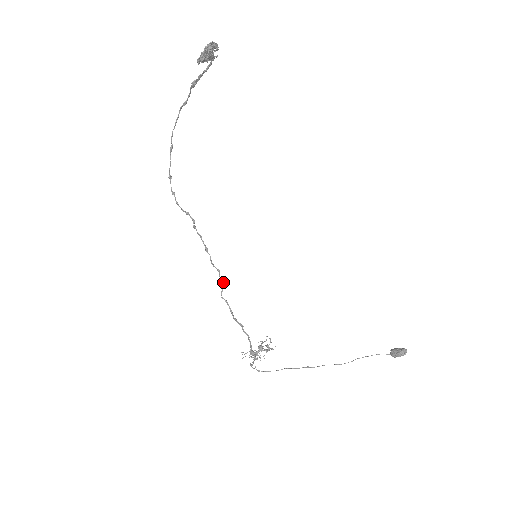
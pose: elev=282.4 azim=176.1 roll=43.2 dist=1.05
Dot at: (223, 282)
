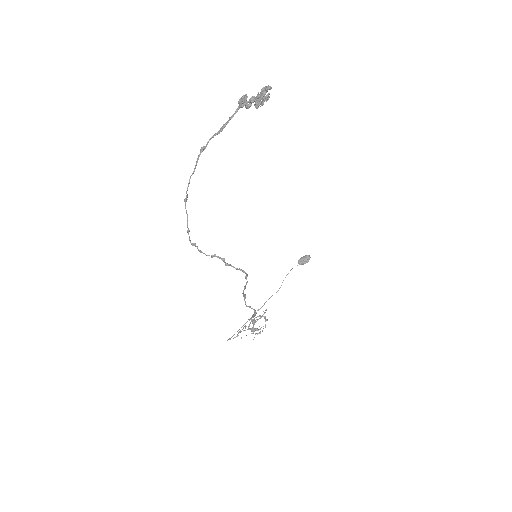
Dot at: (244, 294)
